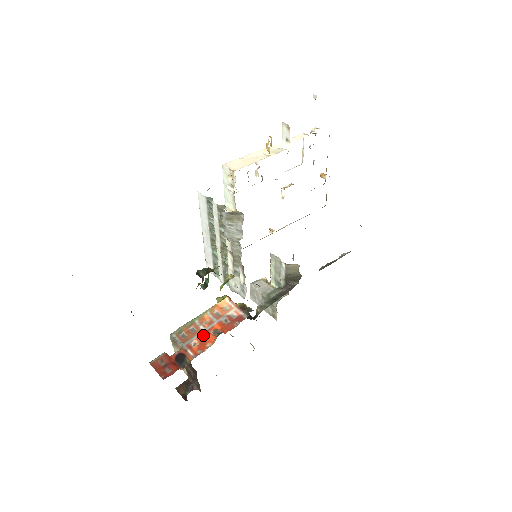
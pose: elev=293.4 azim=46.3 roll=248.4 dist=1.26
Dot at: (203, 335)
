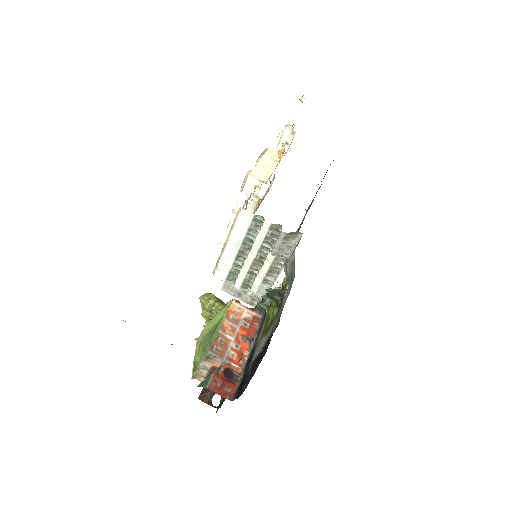
Dot at: (235, 344)
